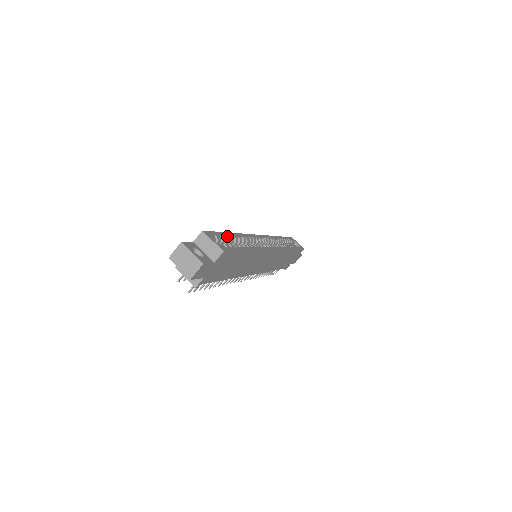
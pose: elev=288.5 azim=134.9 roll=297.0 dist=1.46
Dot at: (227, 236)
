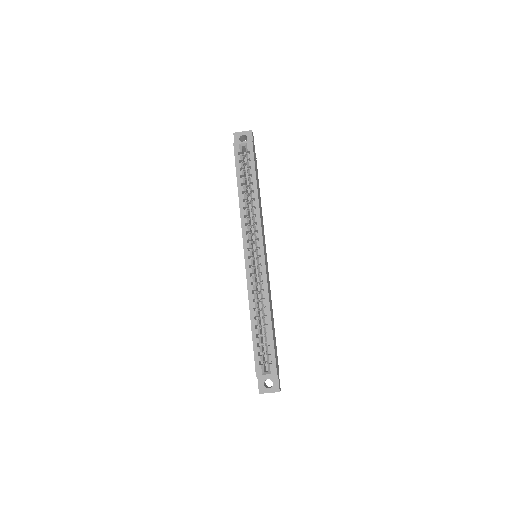
Dot at: (257, 340)
